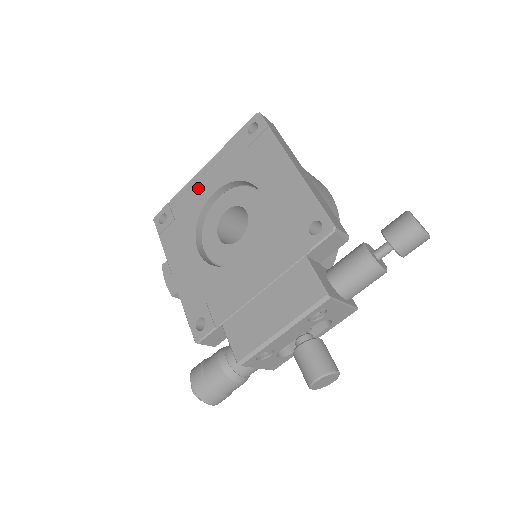
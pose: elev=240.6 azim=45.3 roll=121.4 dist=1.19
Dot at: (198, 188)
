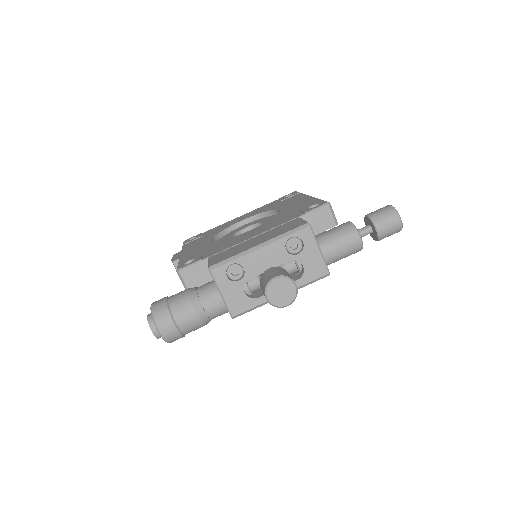
Dot at: (231, 222)
